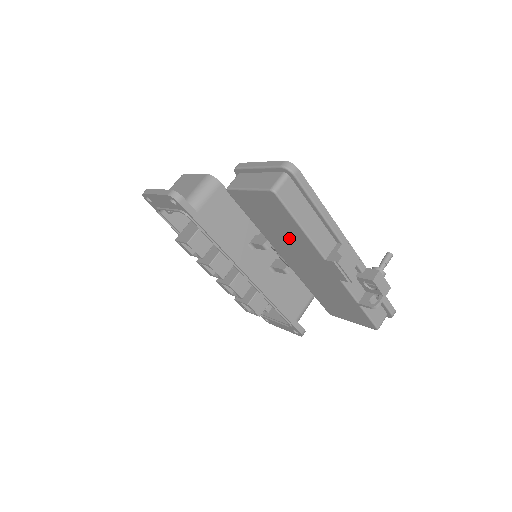
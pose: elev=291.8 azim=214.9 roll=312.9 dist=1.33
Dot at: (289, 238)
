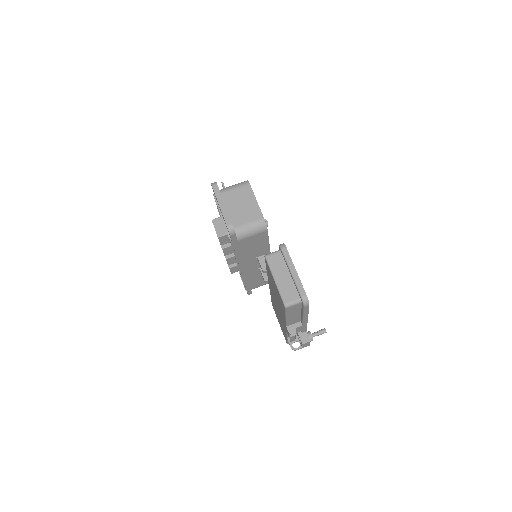
Dot at: occluded
